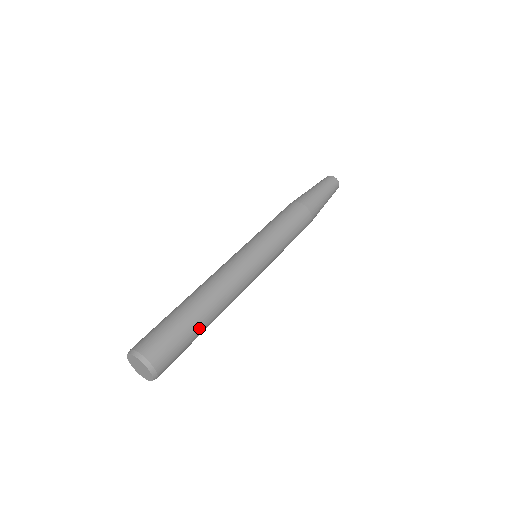
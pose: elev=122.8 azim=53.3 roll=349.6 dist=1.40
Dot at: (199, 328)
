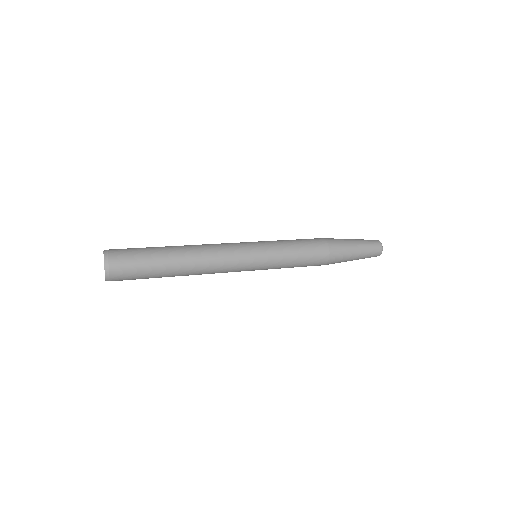
Dot at: (163, 258)
